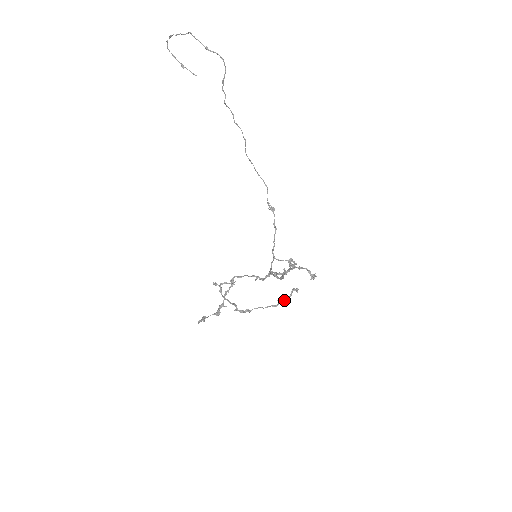
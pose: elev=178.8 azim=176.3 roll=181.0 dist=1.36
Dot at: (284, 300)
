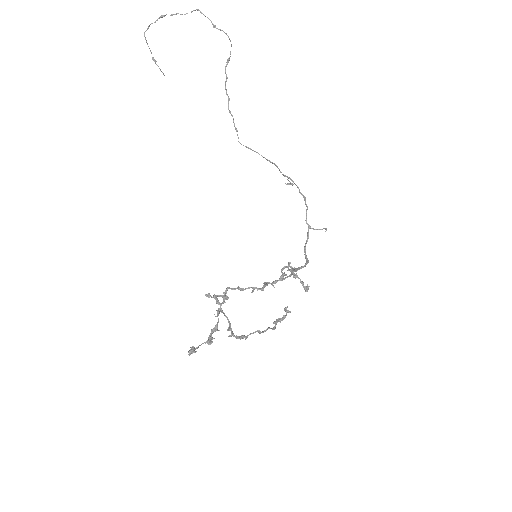
Dot at: (280, 321)
